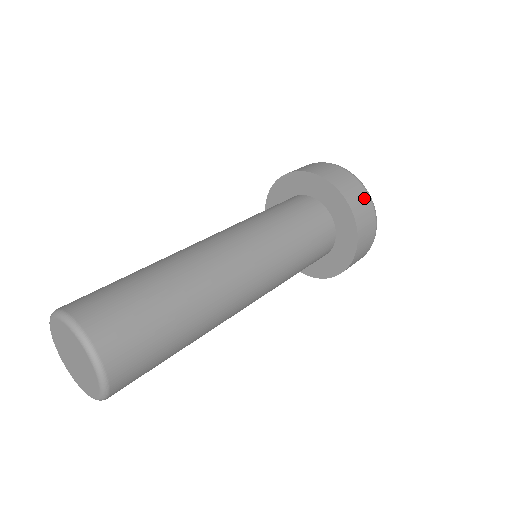
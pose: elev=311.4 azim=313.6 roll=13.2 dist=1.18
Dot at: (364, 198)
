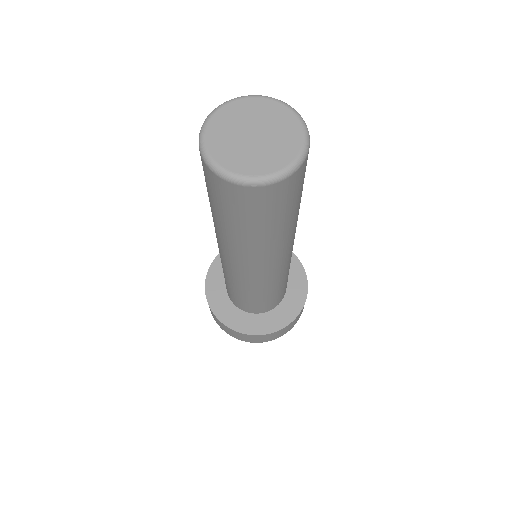
Dot at: occluded
